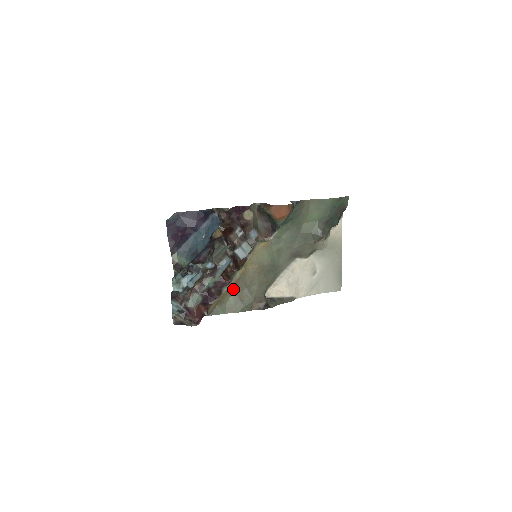
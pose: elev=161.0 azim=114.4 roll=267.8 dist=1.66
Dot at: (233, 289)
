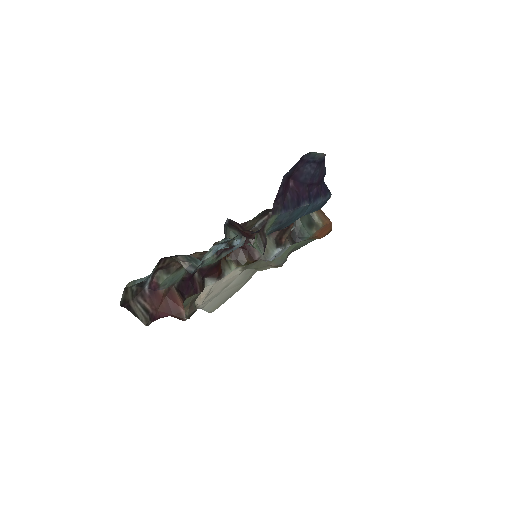
Dot at: occluded
